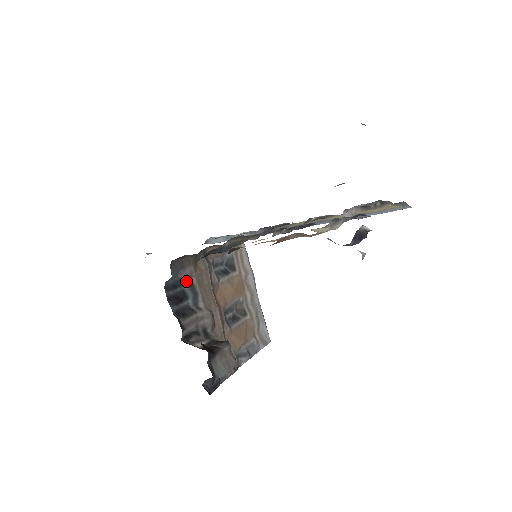
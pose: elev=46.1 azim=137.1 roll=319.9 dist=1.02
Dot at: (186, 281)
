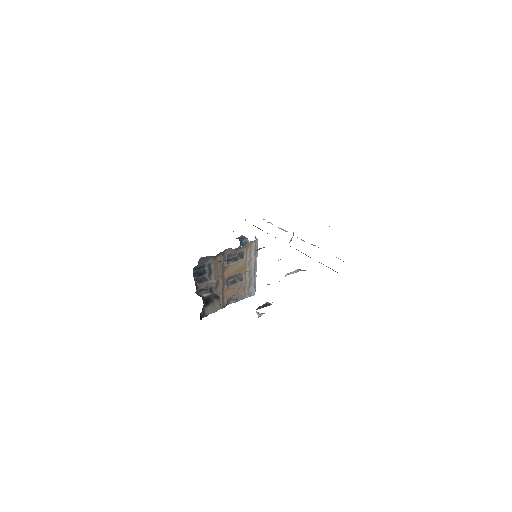
Dot at: (207, 265)
